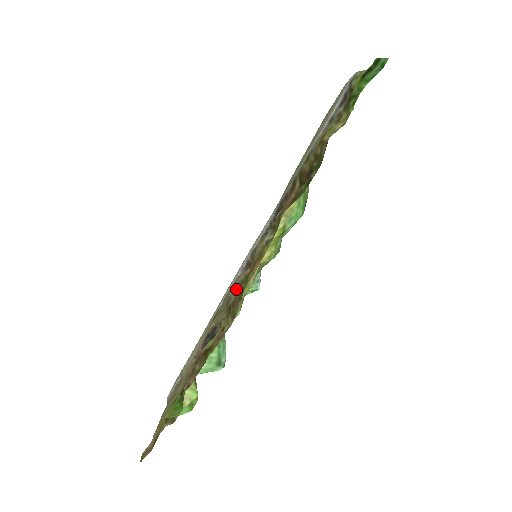
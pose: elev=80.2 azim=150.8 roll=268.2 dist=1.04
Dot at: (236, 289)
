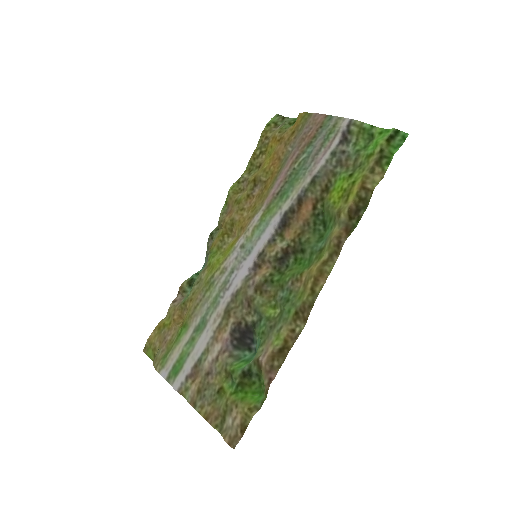
Dot at: (258, 289)
